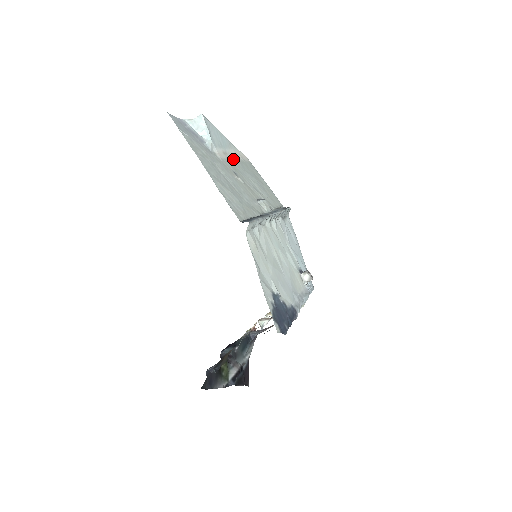
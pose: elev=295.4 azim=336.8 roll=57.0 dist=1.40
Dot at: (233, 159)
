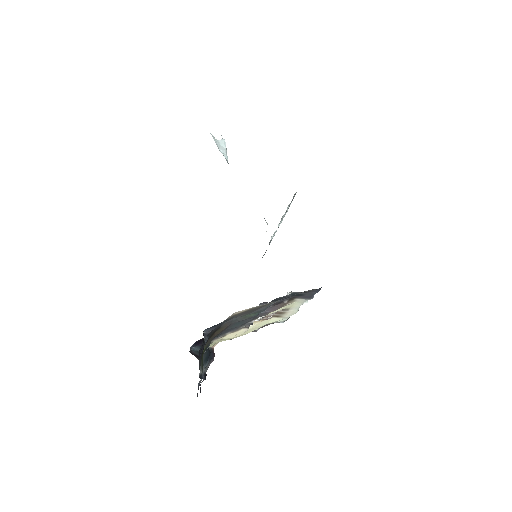
Dot at: occluded
